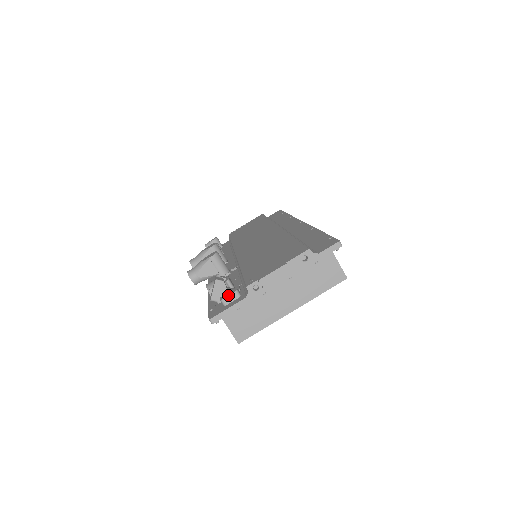
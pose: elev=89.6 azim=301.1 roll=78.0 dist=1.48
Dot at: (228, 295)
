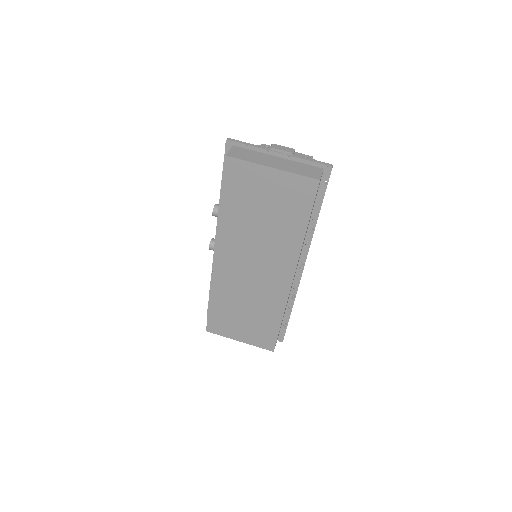
Dot at: occluded
